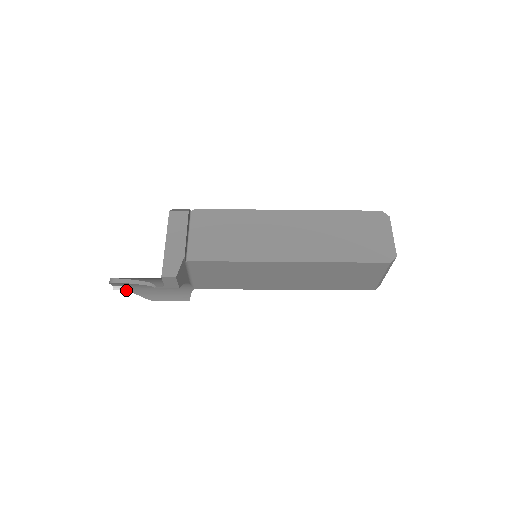
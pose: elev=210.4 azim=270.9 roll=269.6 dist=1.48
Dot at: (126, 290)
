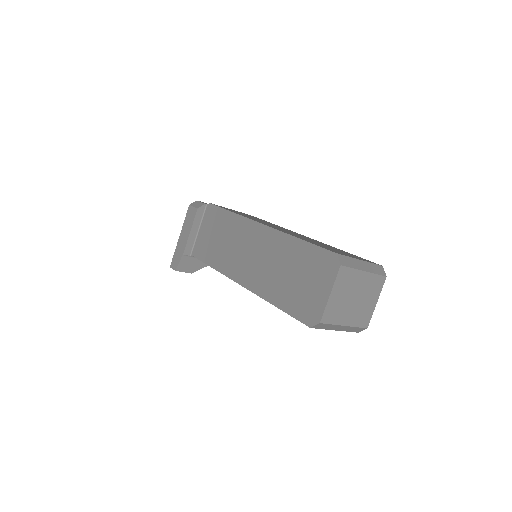
Dot at: occluded
